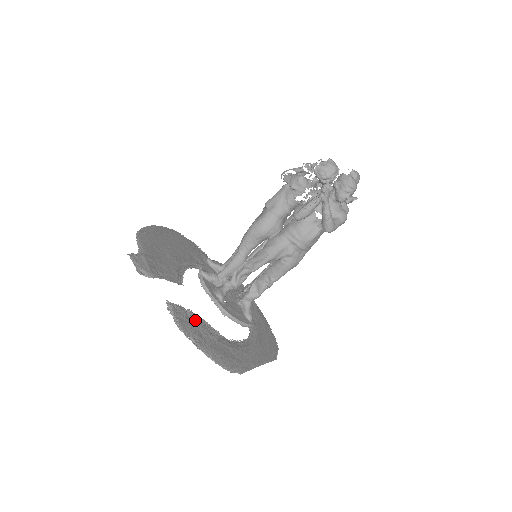
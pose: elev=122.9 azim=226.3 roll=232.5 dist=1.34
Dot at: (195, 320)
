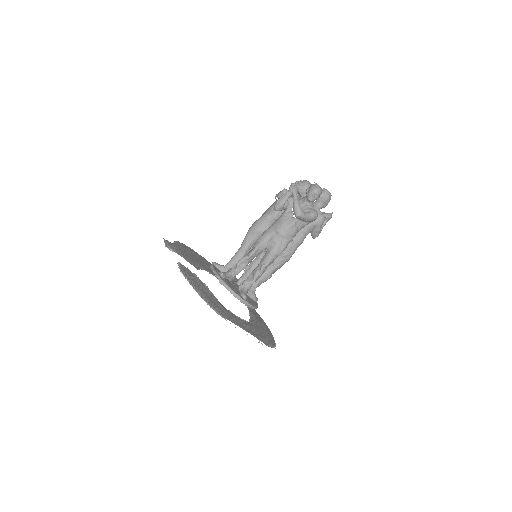
Dot at: (196, 278)
